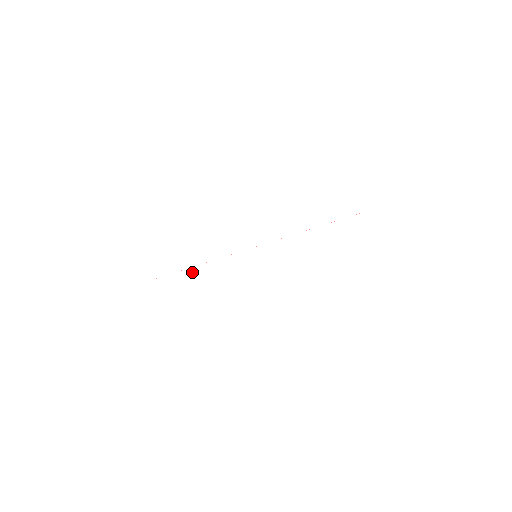
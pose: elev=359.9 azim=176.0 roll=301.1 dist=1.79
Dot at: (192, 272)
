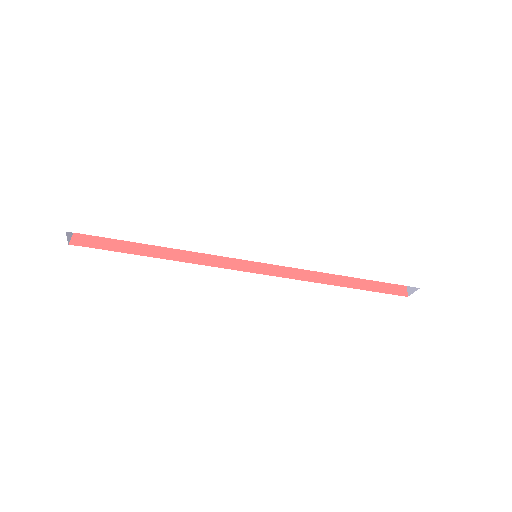
Dot at: (161, 228)
